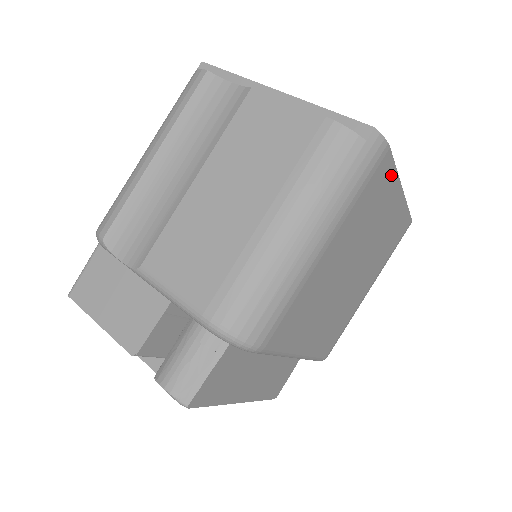
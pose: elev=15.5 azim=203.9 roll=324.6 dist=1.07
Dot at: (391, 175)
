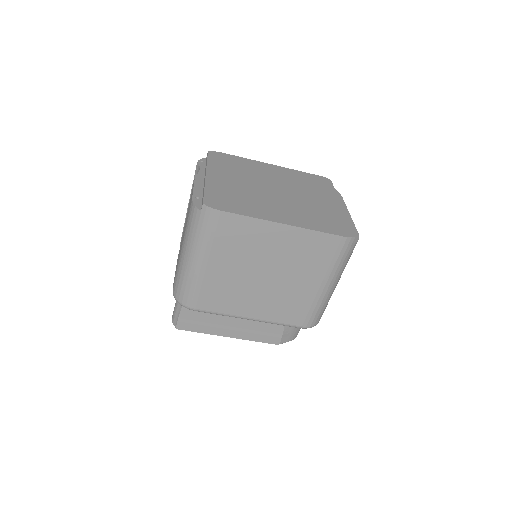
Dot at: (246, 221)
